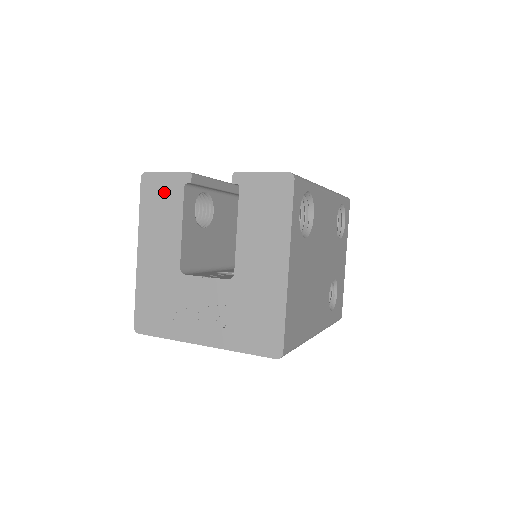
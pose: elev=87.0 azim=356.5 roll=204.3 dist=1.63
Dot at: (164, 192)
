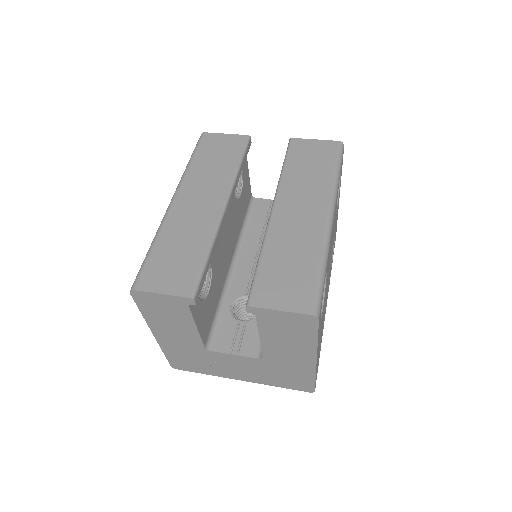
Dot at: (165, 306)
